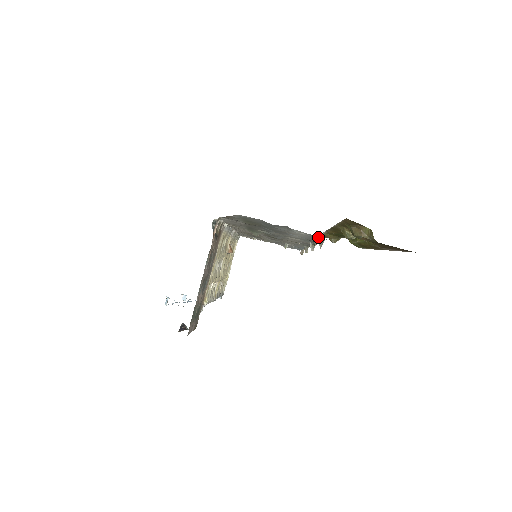
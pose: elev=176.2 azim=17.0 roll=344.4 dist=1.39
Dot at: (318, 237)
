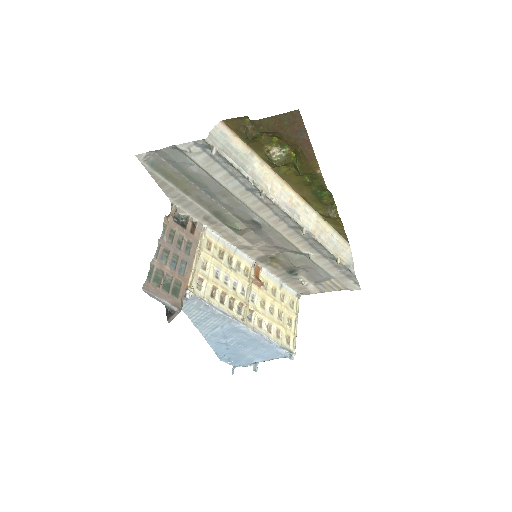
Dot at: (207, 146)
